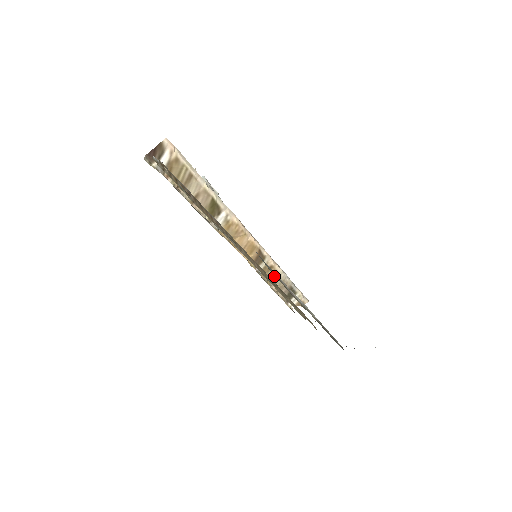
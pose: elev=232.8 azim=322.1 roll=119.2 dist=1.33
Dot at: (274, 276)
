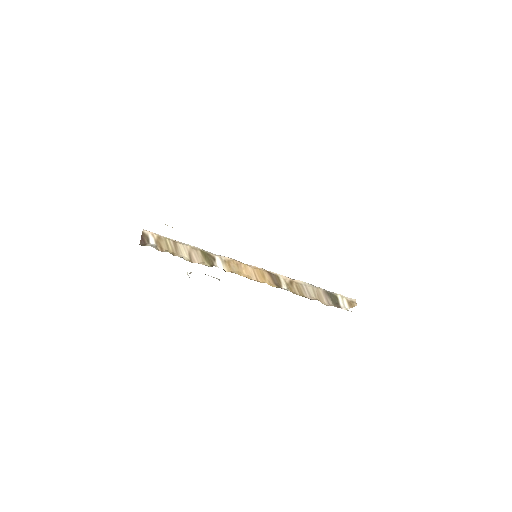
Dot at: (302, 289)
